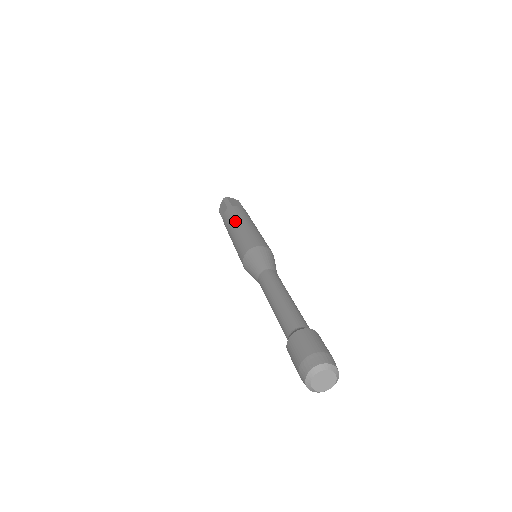
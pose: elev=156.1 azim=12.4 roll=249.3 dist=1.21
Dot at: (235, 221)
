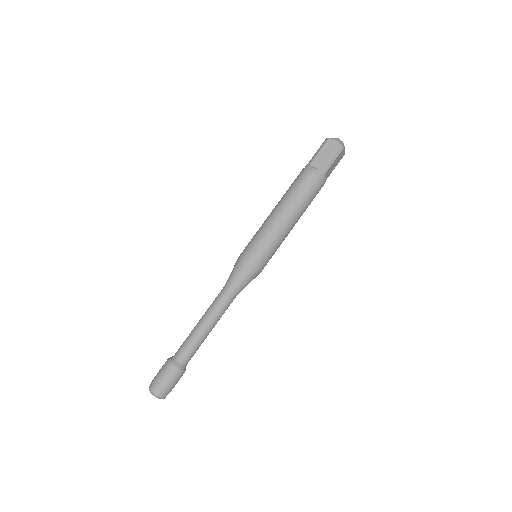
Dot at: (280, 200)
